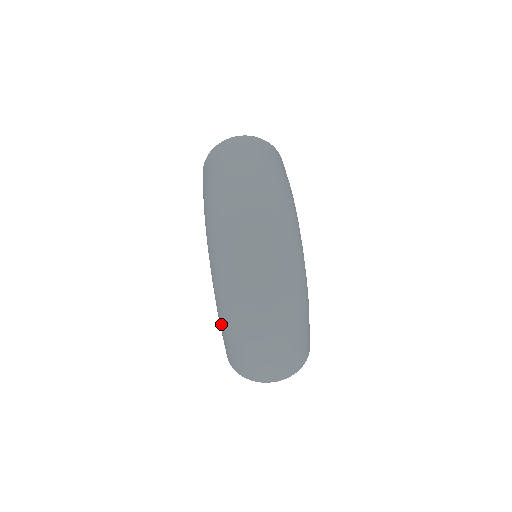
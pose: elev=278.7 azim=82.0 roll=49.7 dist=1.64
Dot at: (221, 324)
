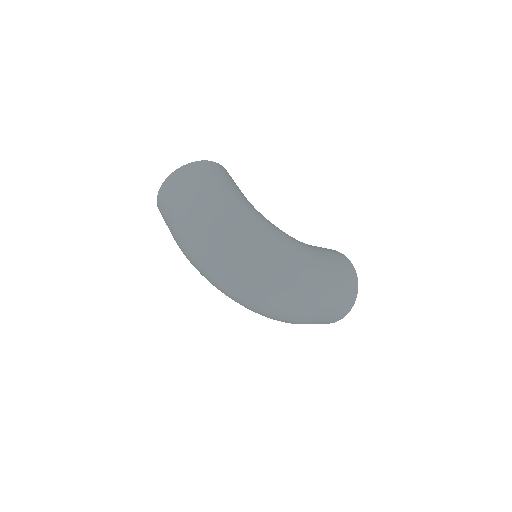
Dot at: occluded
